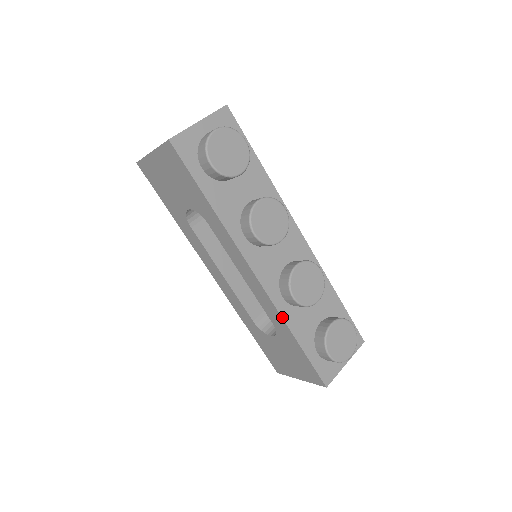
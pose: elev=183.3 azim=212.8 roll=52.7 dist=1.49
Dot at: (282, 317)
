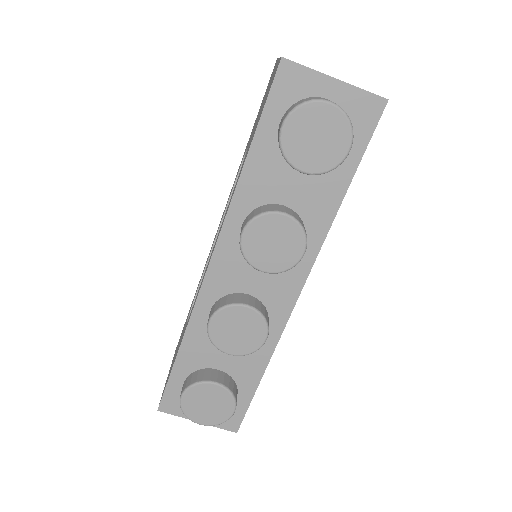
Dot at: (190, 321)
